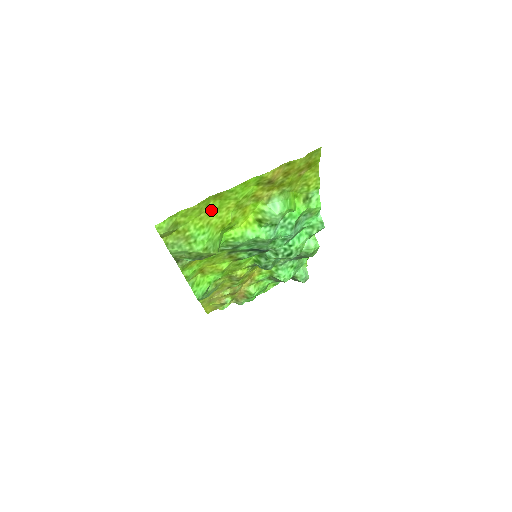
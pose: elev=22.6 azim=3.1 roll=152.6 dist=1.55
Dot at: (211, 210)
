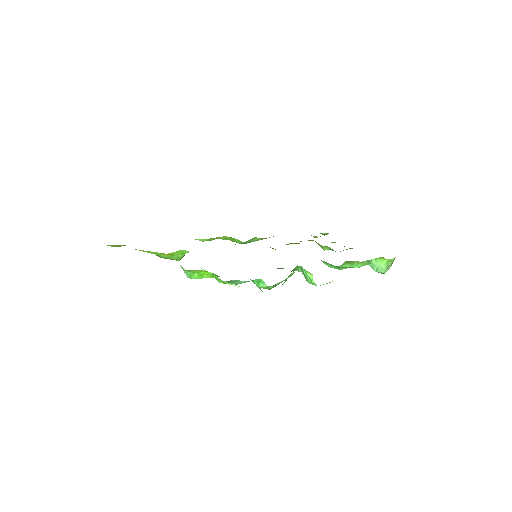
Dot at: occluded
